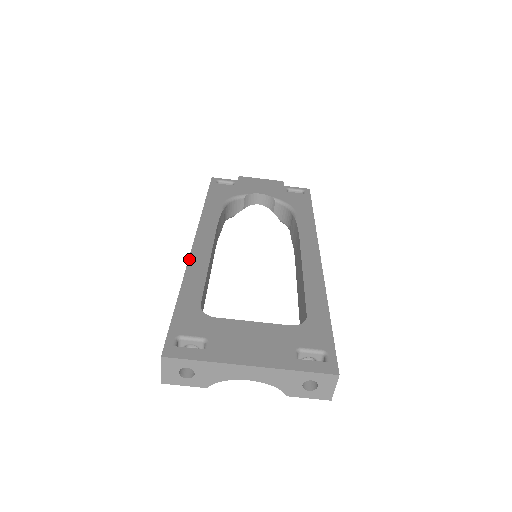
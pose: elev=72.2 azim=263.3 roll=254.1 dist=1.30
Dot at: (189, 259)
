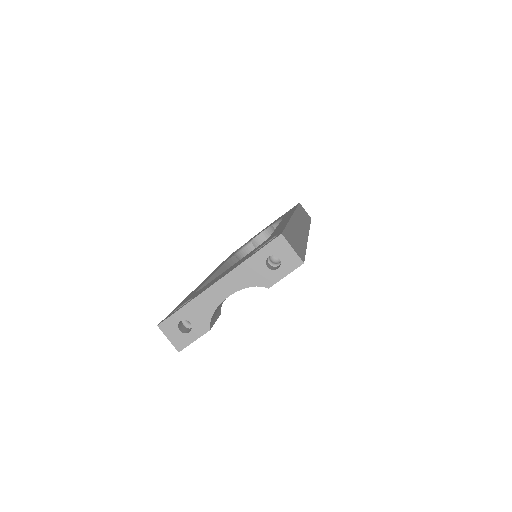
Dot at: occluded
